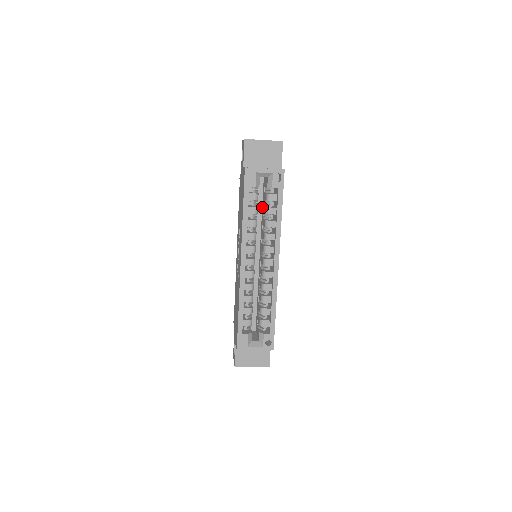
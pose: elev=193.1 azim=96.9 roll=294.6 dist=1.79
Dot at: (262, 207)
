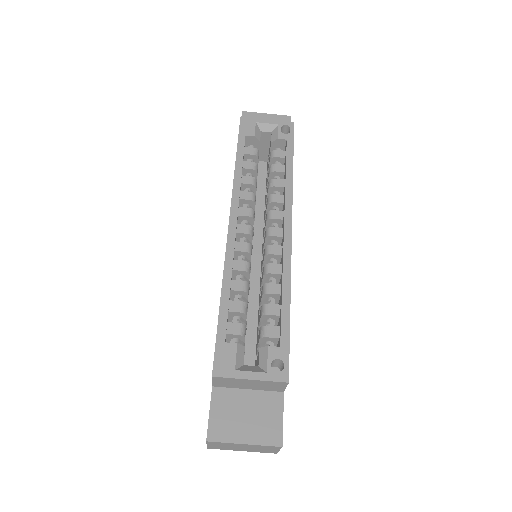
Dot at: (265, 192)
